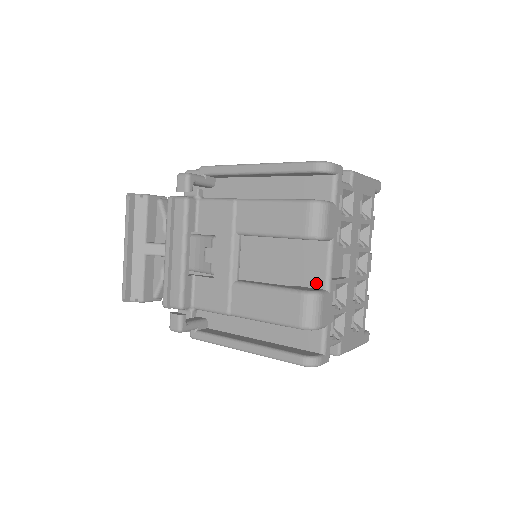
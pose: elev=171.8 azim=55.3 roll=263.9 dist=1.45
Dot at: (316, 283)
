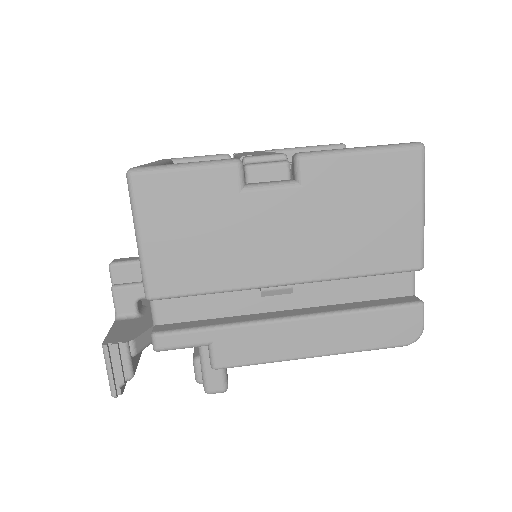
Dot at: occluded
